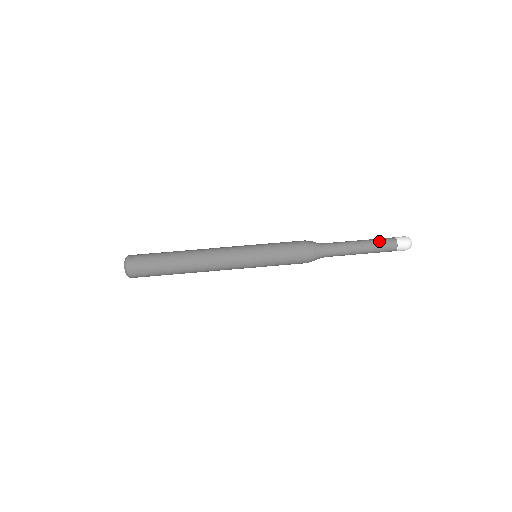
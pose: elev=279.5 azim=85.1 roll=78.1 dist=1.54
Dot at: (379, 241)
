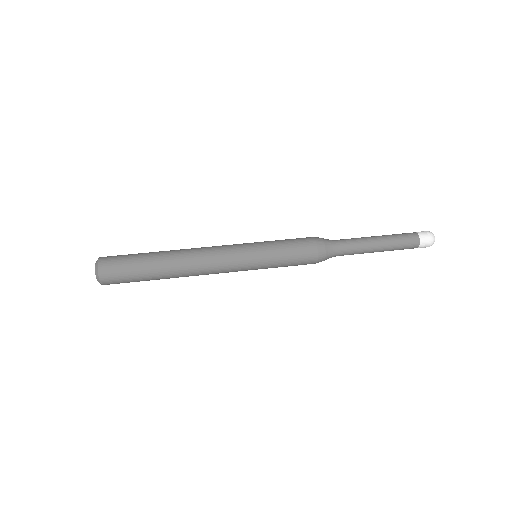
Dot at: (399, 236)
